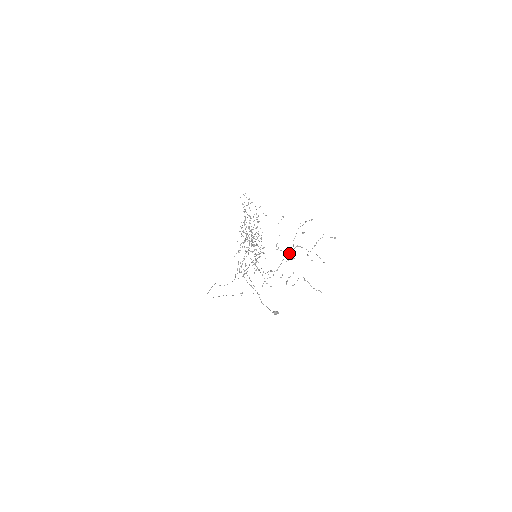
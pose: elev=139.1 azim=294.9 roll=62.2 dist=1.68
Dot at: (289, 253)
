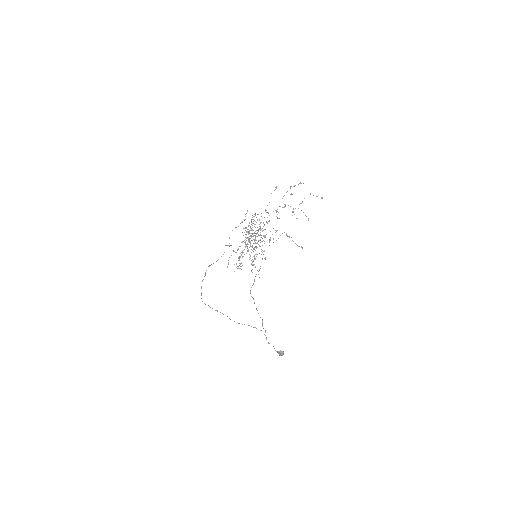
Dot at: occluded
